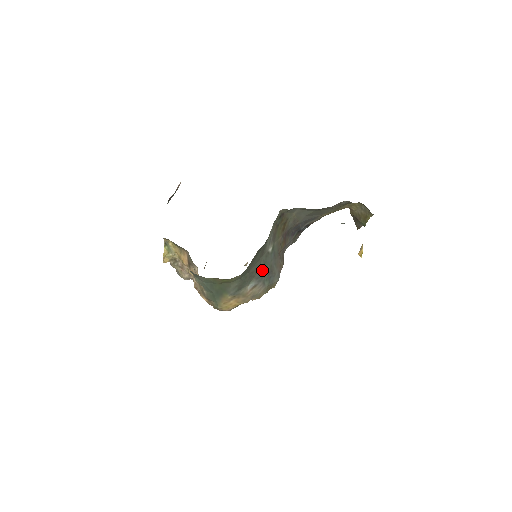
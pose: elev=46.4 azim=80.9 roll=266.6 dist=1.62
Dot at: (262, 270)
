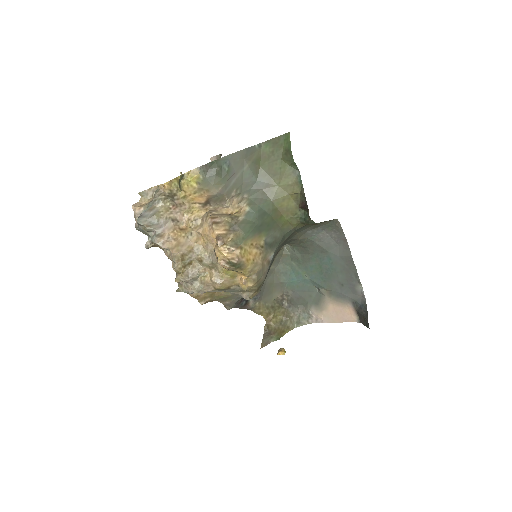
Dot at: occluded
